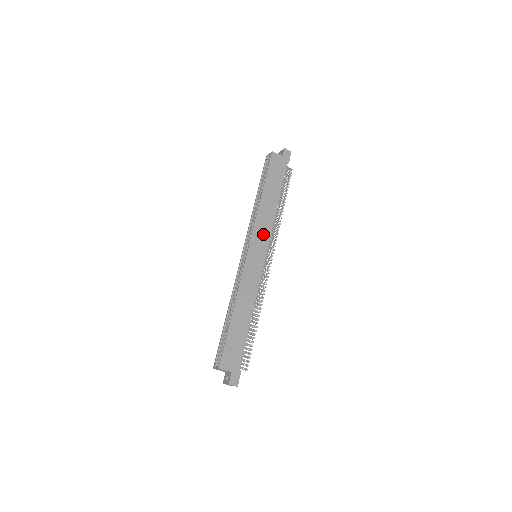
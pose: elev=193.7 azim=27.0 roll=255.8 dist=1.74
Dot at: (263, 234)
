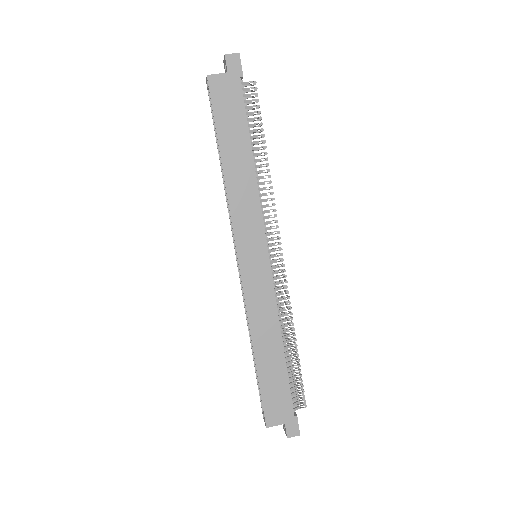
Dot at: (250, 223)
